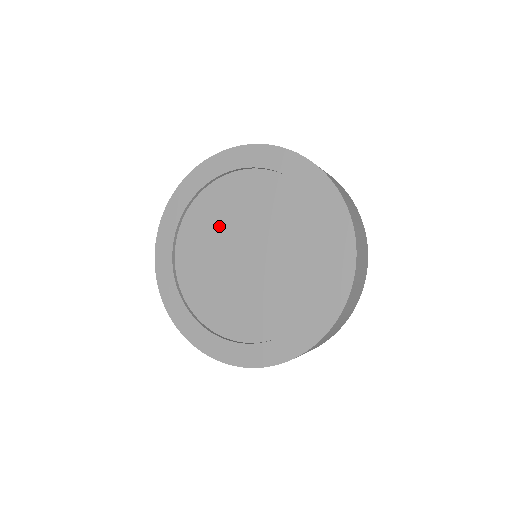
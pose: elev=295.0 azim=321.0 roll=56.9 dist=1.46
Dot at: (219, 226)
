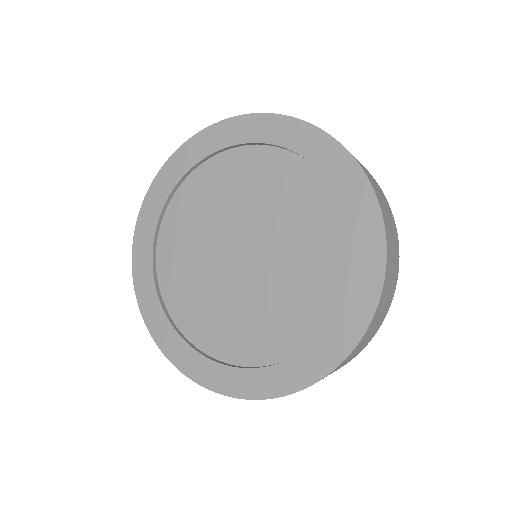
Dot at: (222, 207)
